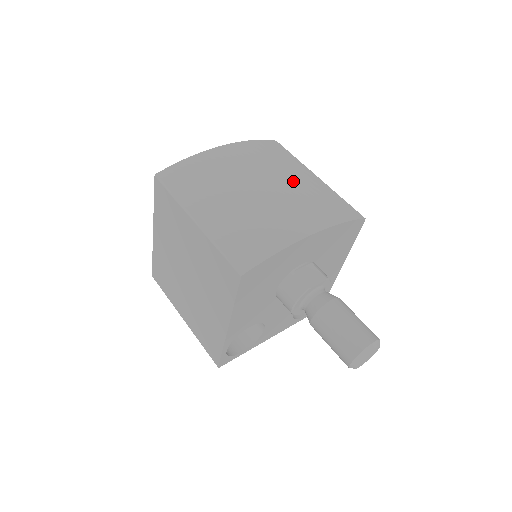
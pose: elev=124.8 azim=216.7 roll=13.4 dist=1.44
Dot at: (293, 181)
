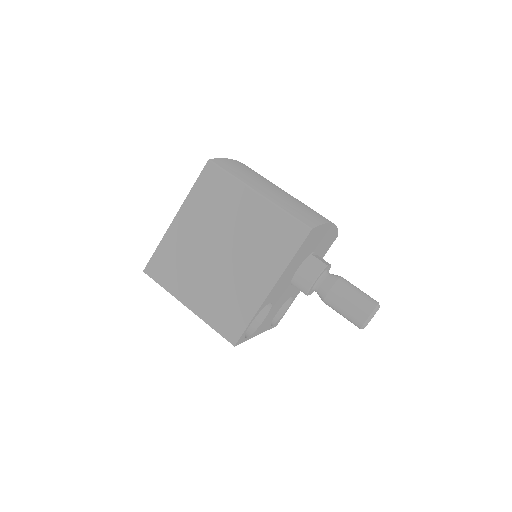
Dot at: occluded
